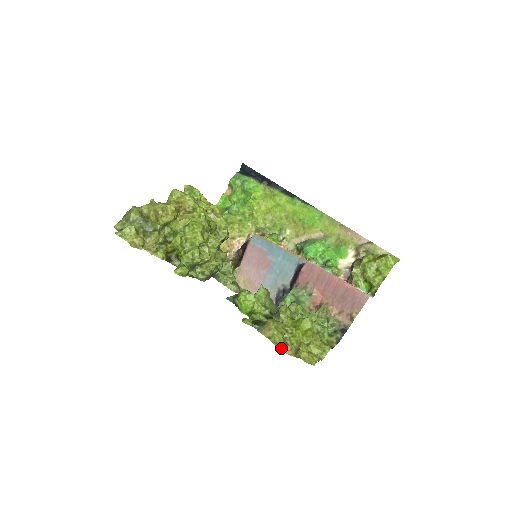
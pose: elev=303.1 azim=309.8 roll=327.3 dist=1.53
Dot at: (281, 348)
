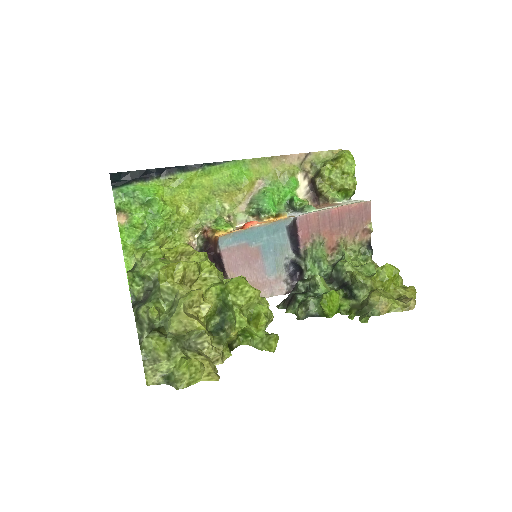
Dot at: (409, 309)
